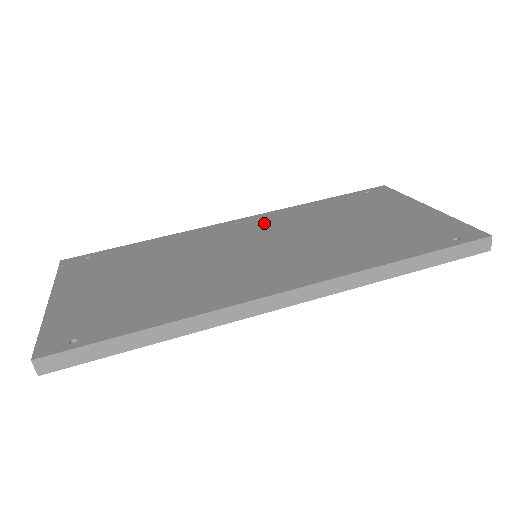
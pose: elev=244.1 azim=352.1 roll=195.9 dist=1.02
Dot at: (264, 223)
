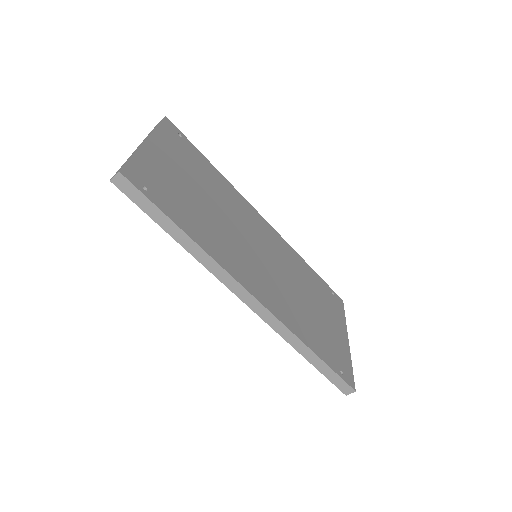
Dot at: (276, 242)
